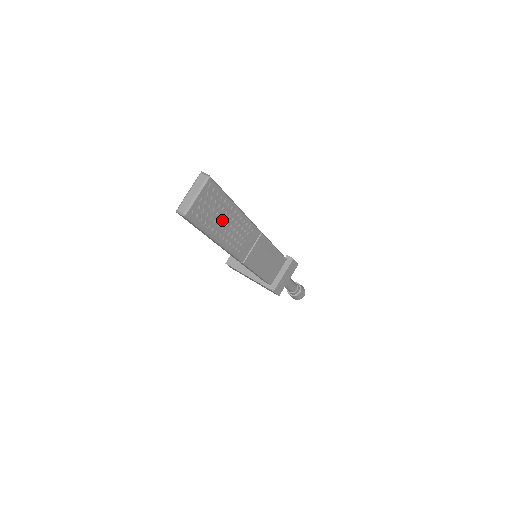
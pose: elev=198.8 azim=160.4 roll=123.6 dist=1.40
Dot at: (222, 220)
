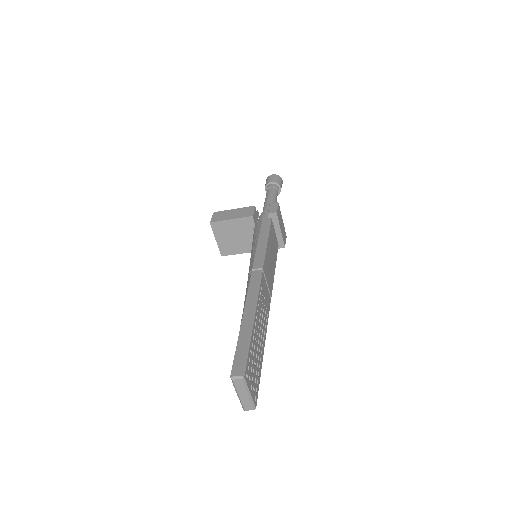
Dot at: (258, 344)
